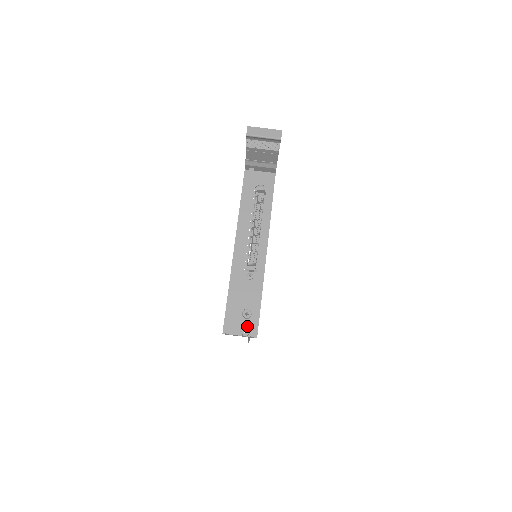
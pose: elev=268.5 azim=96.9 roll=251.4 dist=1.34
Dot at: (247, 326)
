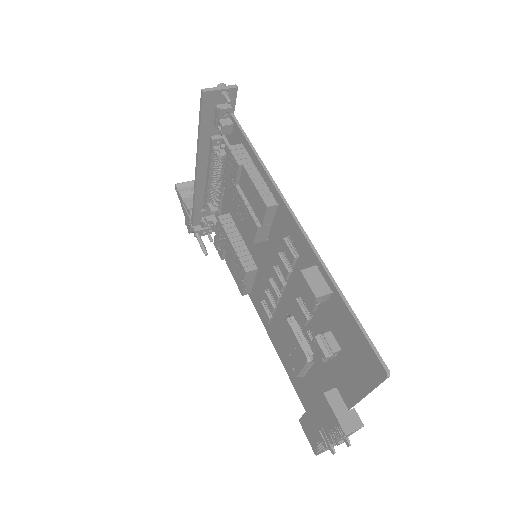
Dot at: occluded
